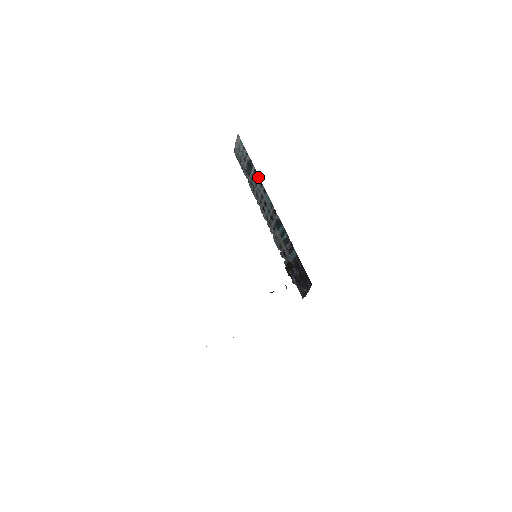
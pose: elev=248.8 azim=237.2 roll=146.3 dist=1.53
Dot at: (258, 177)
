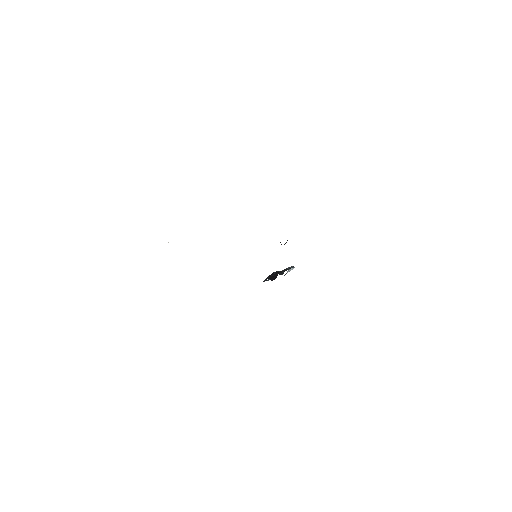
Dot at: occluded
